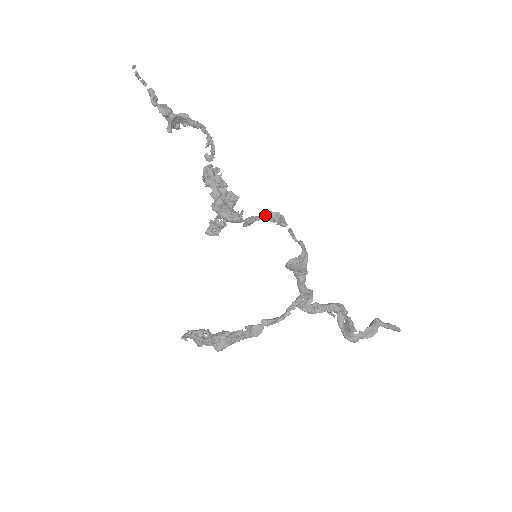
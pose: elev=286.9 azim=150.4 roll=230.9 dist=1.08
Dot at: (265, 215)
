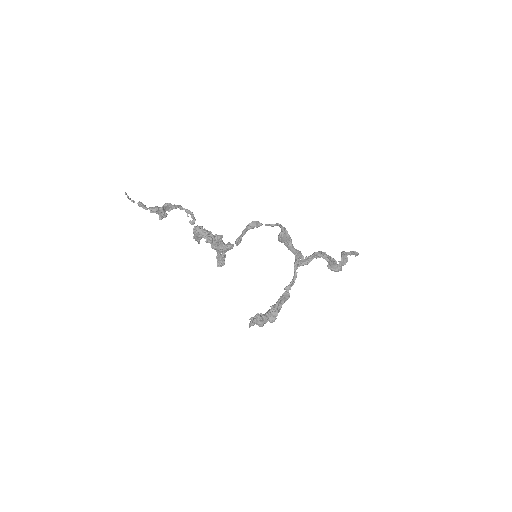
Dot at: (247, 227)
